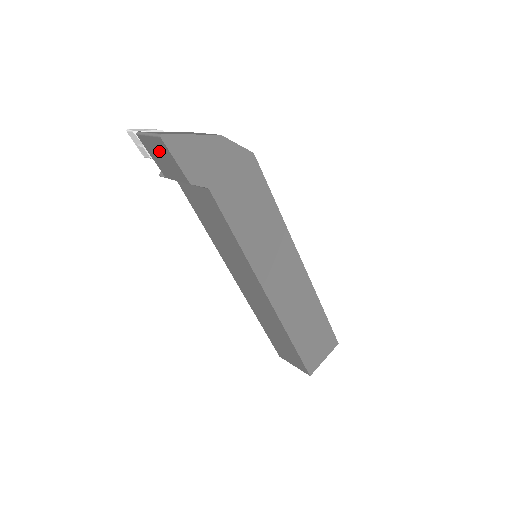
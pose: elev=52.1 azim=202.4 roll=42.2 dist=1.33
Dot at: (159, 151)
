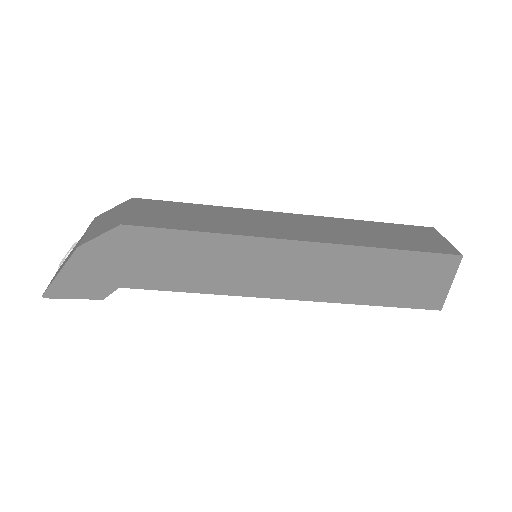
Dot at: occluded
